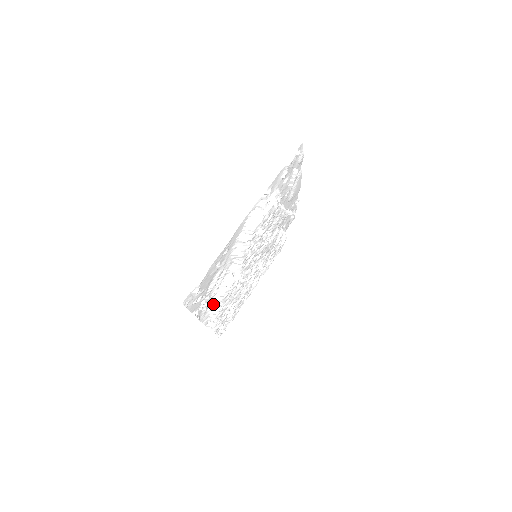
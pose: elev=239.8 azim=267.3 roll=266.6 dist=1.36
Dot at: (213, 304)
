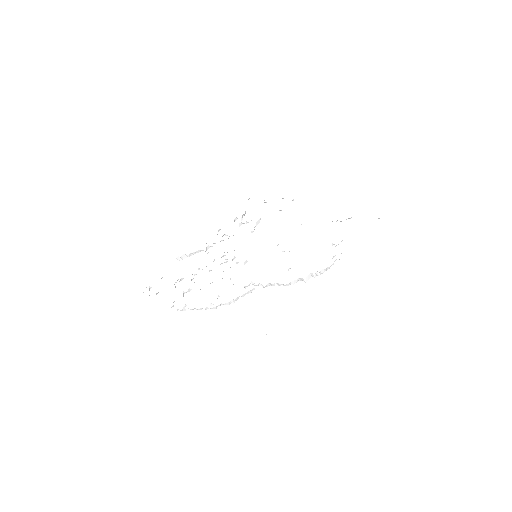
Dot at: occluded
